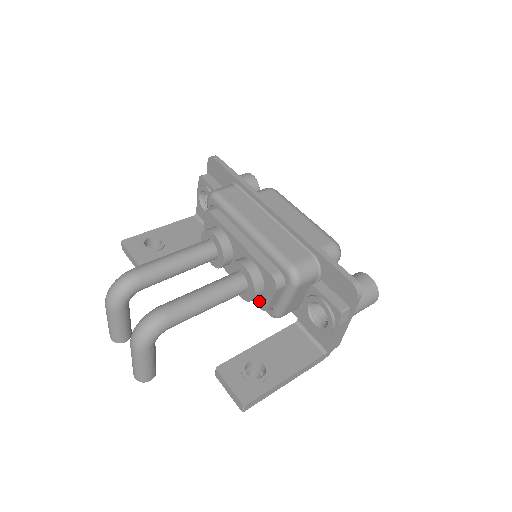
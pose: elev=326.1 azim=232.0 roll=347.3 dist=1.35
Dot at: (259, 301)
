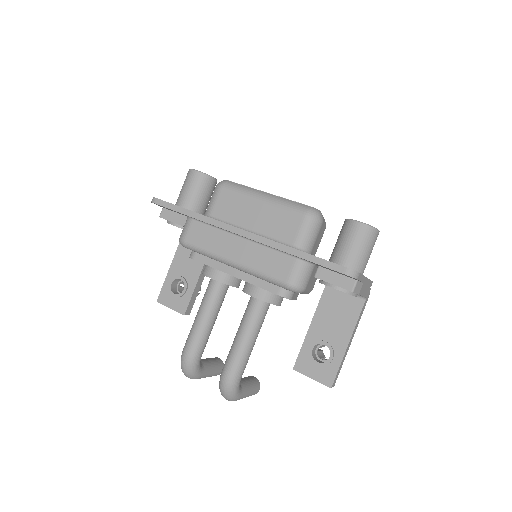
Dot at: occluded
